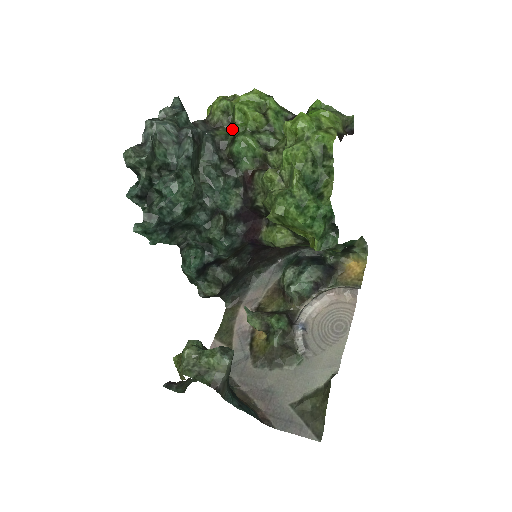
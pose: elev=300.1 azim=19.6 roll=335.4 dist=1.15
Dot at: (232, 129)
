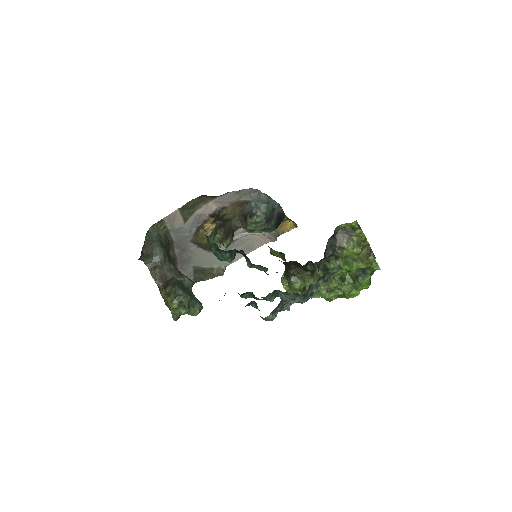
Dot at: (333, 268)
